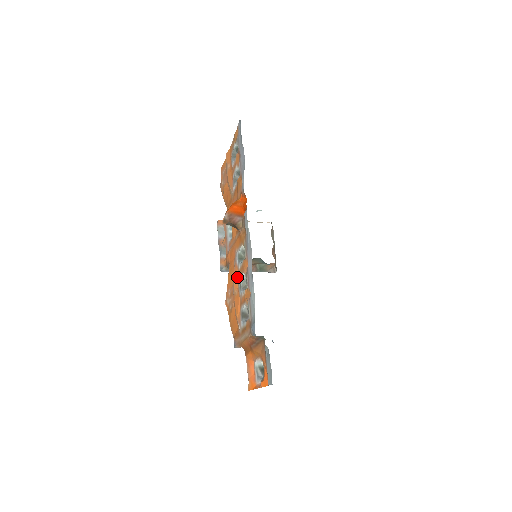
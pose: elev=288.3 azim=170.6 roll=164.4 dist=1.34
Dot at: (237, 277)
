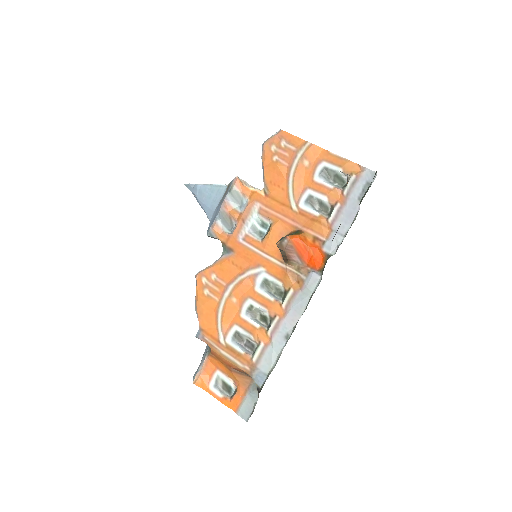
Dot at: (246, 291)
